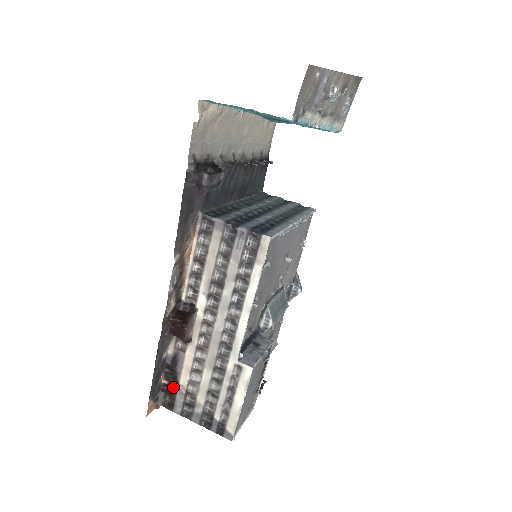
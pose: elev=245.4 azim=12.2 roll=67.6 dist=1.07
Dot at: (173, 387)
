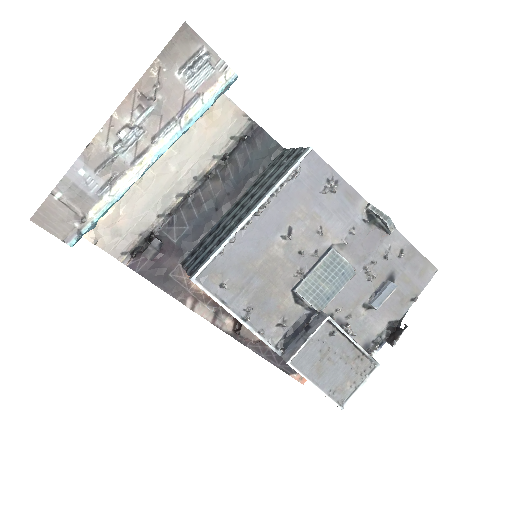
Dot at: occluded
